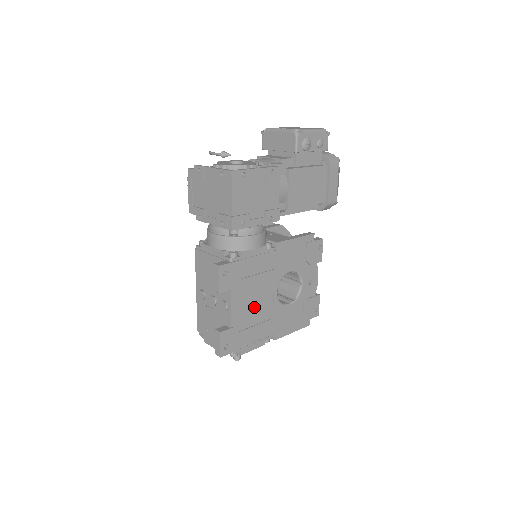
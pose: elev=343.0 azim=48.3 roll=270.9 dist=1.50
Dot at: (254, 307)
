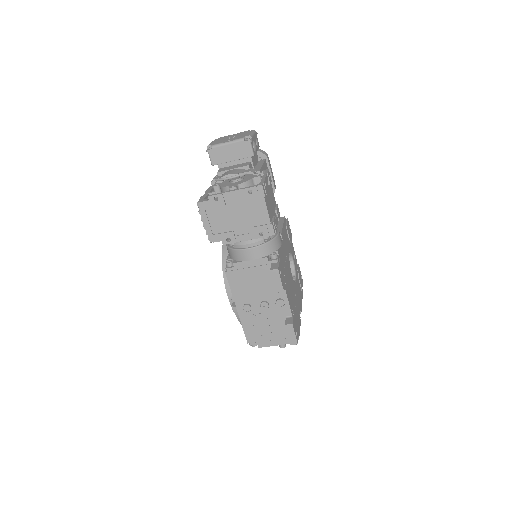
Dot at: (291, 293)
